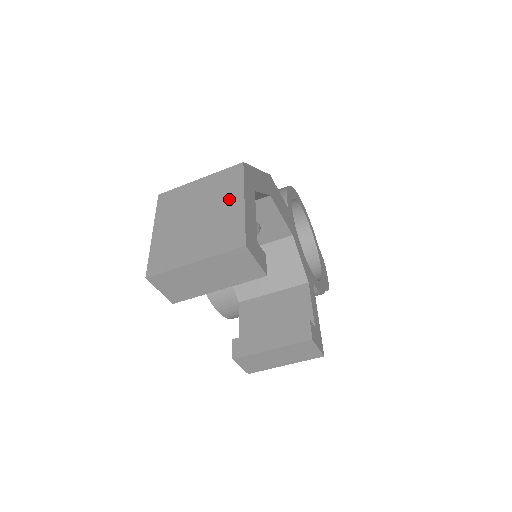
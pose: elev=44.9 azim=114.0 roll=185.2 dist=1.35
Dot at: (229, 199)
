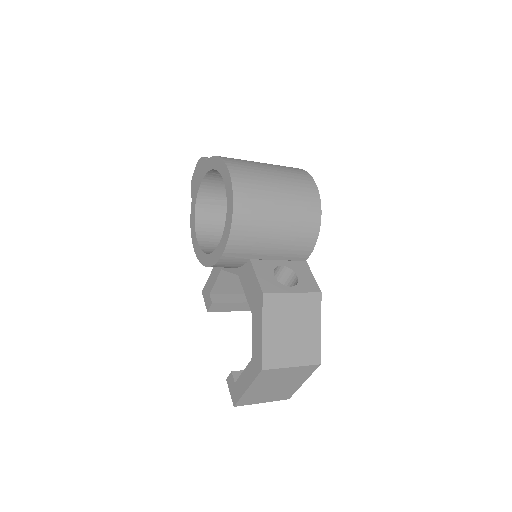
Dot at: (298, 381)
